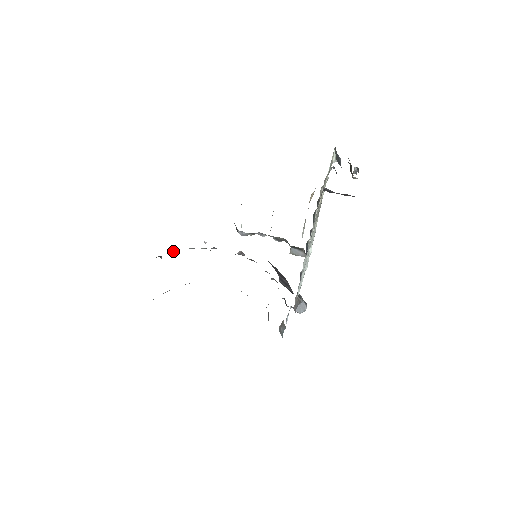
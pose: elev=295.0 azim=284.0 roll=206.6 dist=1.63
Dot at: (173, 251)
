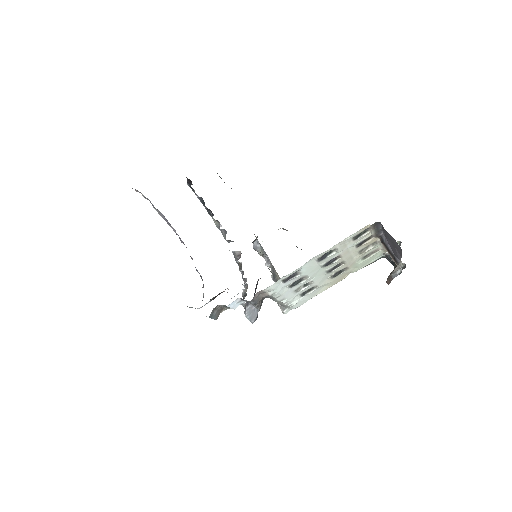
Dot at: (199, 197)
